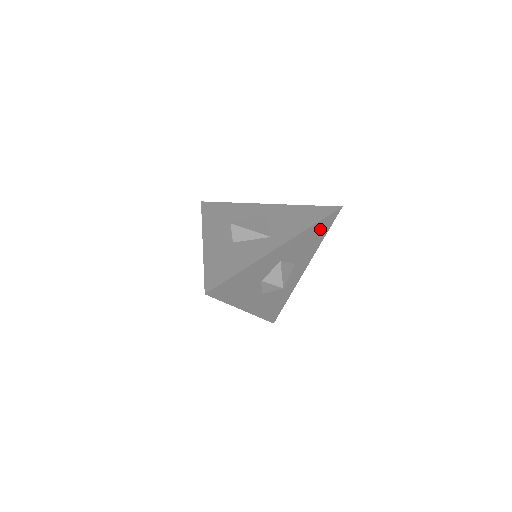
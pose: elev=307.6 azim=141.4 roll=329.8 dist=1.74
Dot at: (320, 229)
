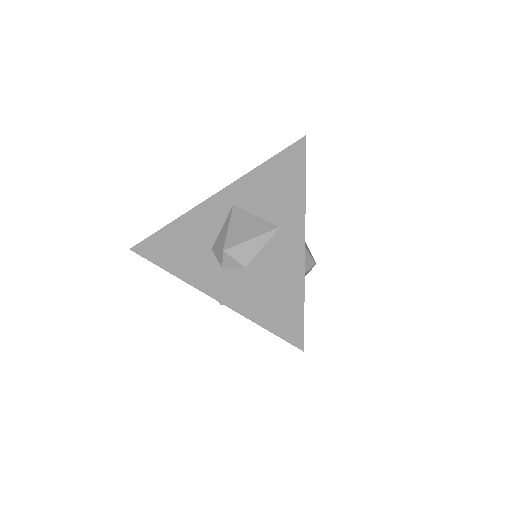
Dot at: occluded
